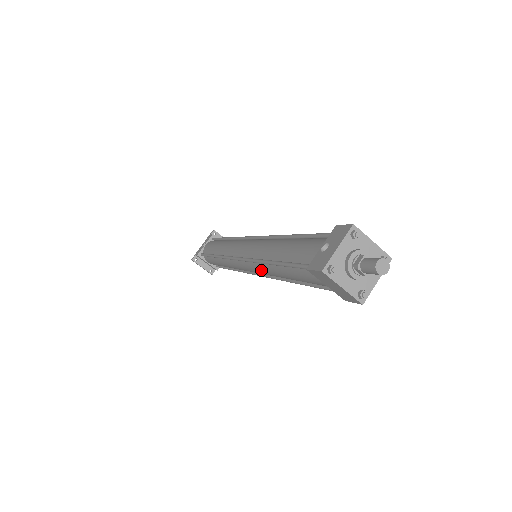
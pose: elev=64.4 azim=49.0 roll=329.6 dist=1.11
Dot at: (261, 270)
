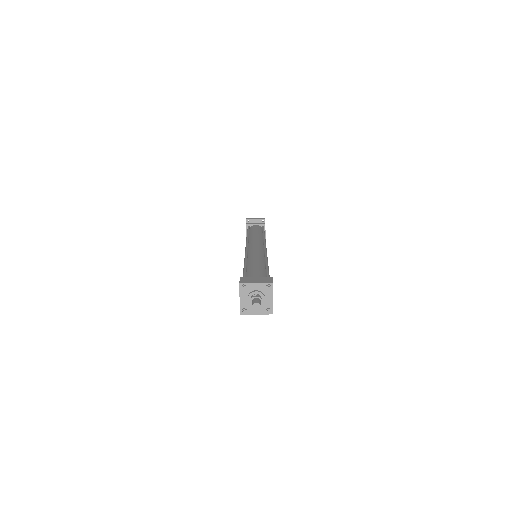
Dot at: occluded
